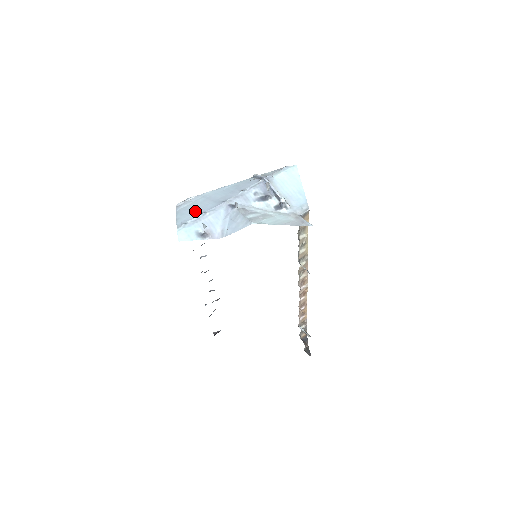
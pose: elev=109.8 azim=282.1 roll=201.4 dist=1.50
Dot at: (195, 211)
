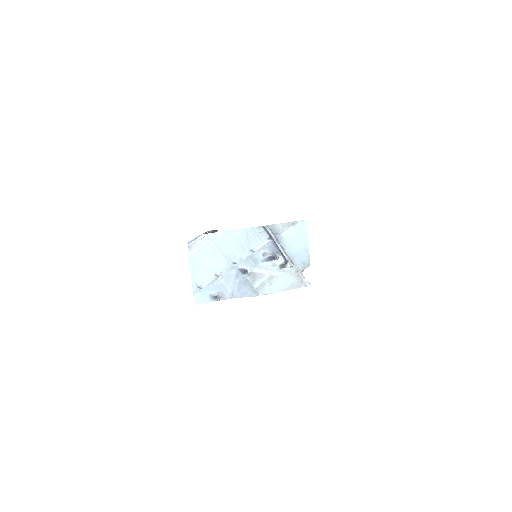
Dot at: (208, 268)
